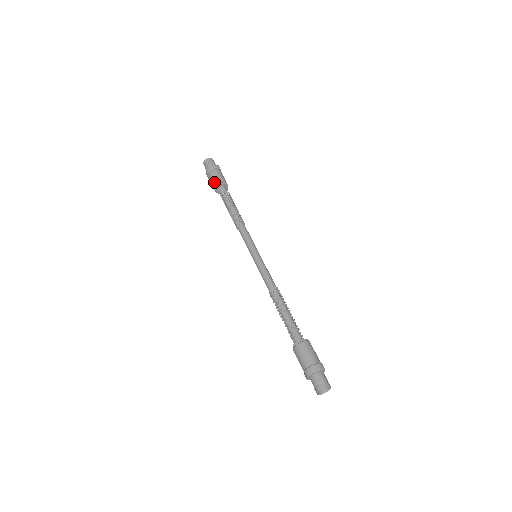
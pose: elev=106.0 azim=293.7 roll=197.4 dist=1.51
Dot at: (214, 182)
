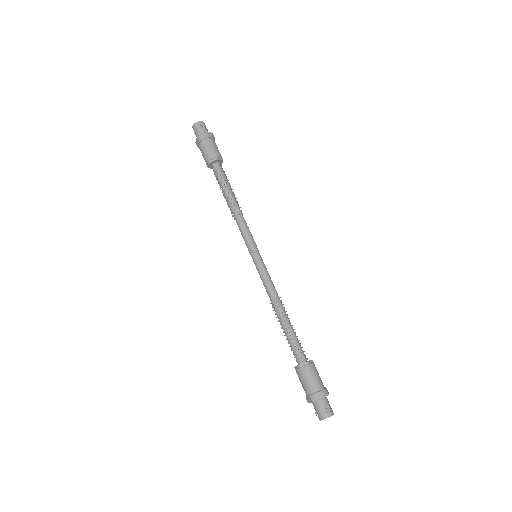
Dot at: (209, 154)
